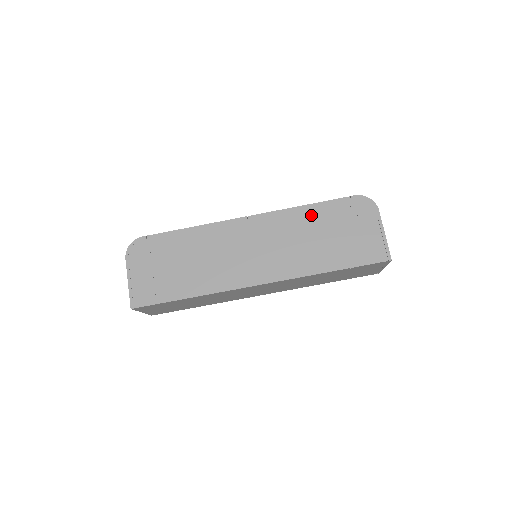
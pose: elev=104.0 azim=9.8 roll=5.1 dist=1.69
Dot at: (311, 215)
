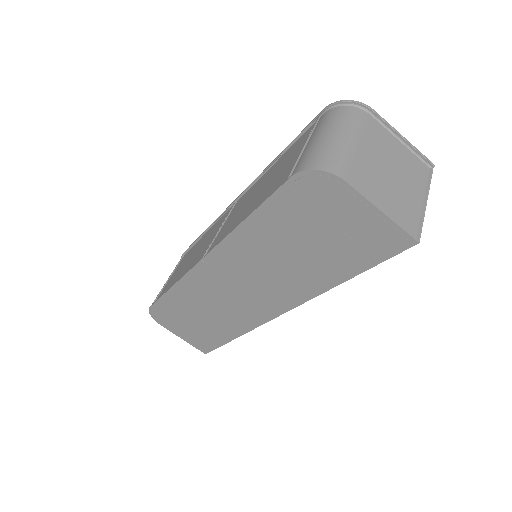
Dot at: (261, 230)
